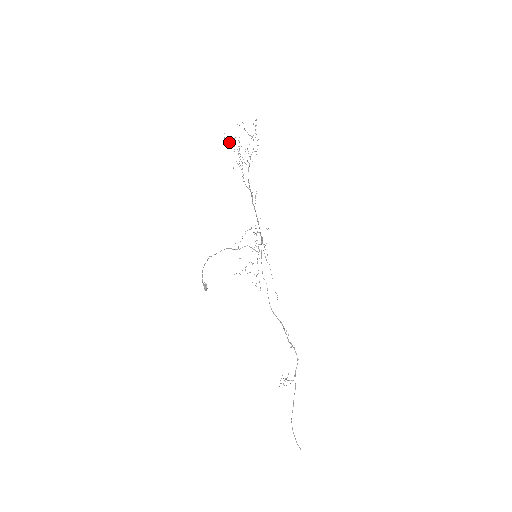
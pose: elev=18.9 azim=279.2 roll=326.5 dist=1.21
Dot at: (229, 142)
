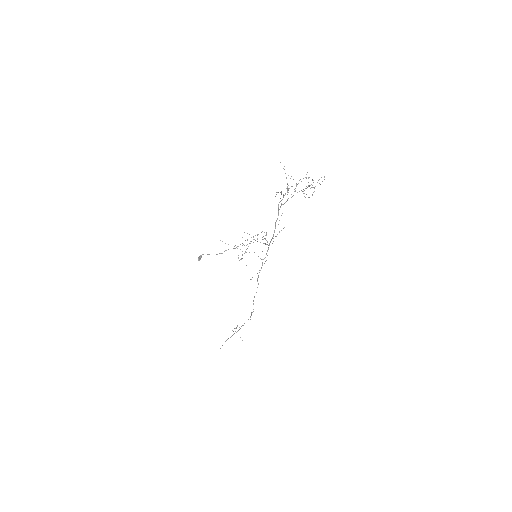
Dot at: occluded
